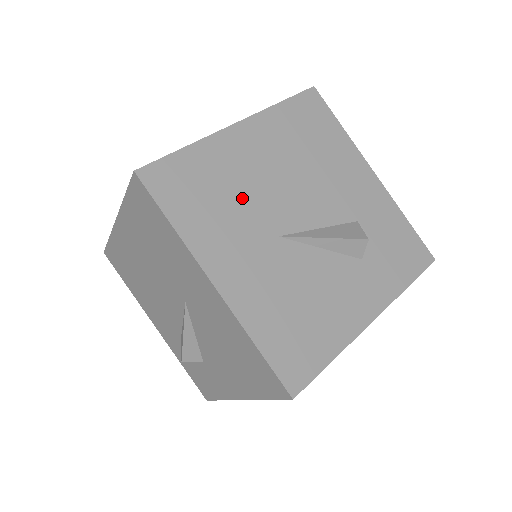
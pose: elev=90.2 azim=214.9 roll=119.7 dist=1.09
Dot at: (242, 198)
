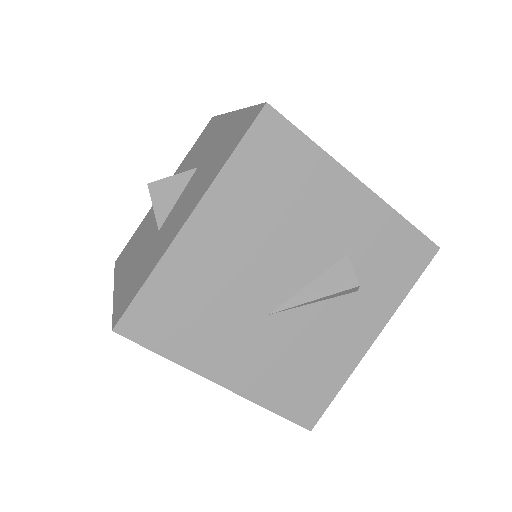
Dot at: (222, 298)
